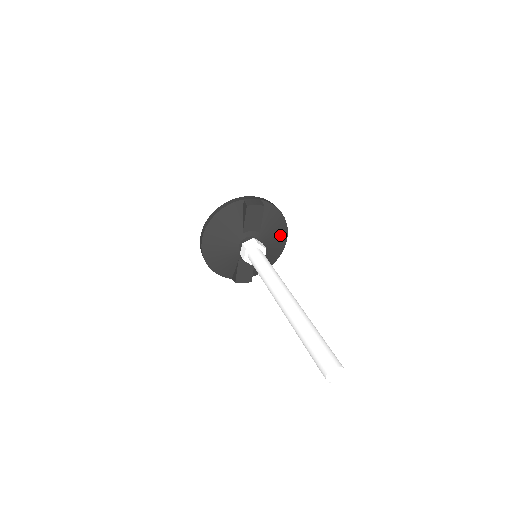
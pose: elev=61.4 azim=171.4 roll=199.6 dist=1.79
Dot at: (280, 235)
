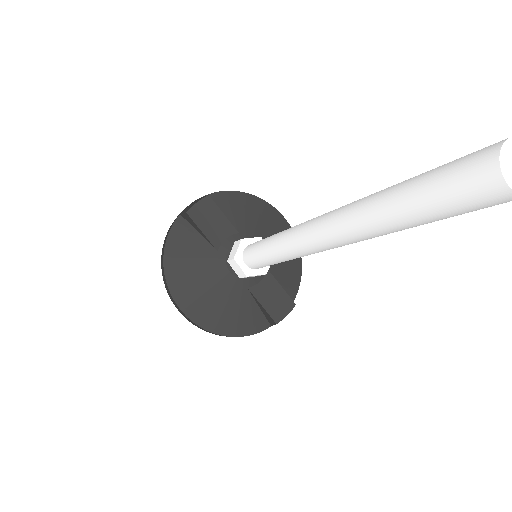
Dot at: (270, 219)
